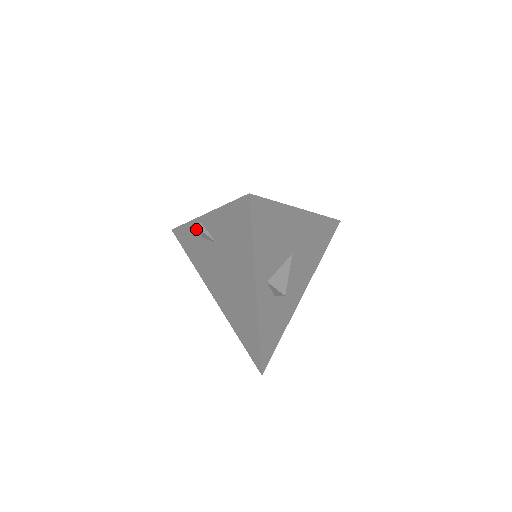
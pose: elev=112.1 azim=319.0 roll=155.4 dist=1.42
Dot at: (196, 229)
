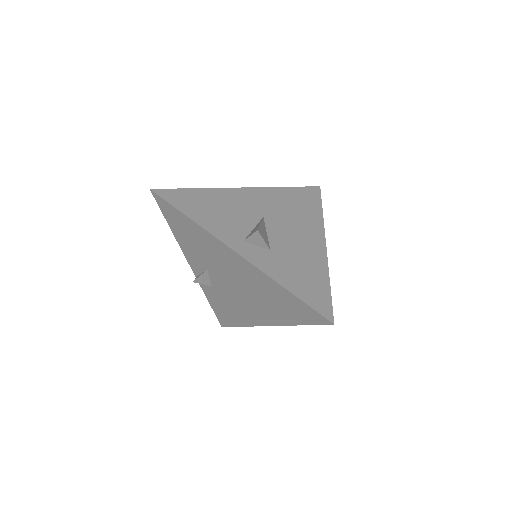
Dot at: occluded
